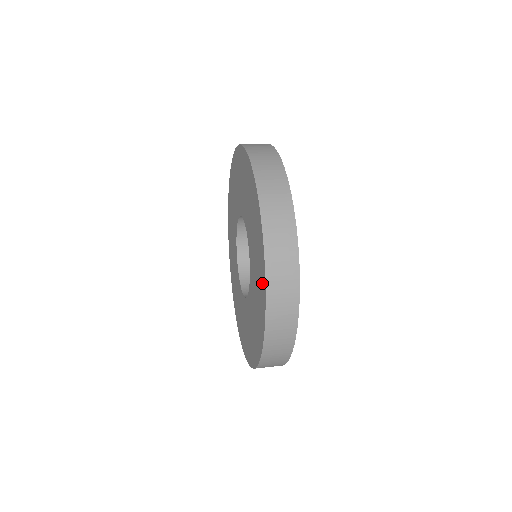
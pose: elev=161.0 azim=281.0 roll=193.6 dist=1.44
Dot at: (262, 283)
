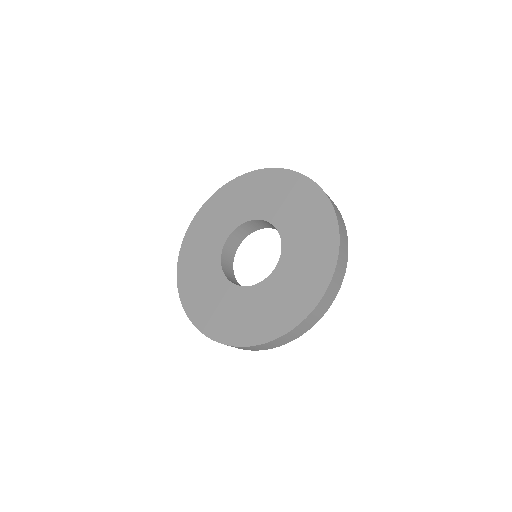
Dot at: (313, 195)
